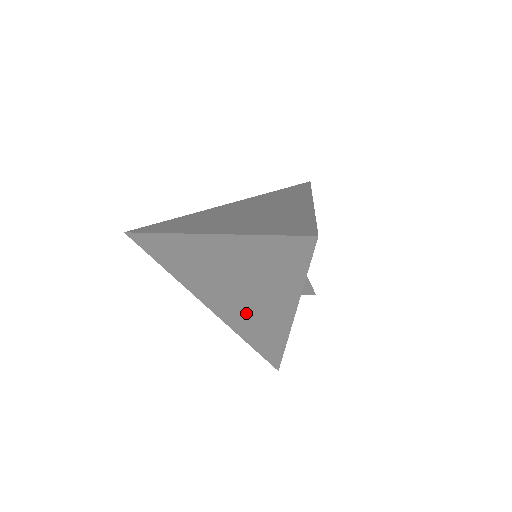
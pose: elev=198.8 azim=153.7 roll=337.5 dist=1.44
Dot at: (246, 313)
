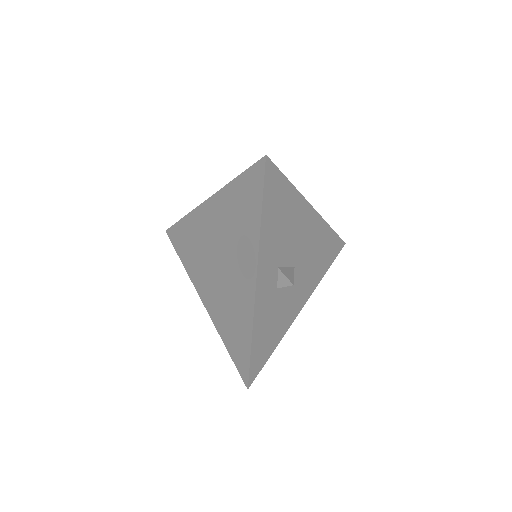
Dot at: (226, 296)
